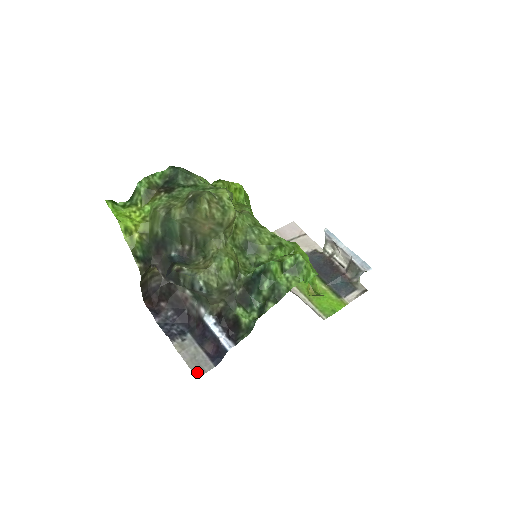
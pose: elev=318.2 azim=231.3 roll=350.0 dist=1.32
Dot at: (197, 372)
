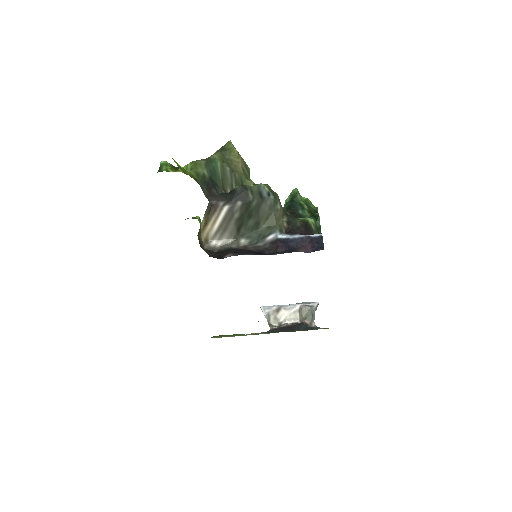
Dot at: occluded
